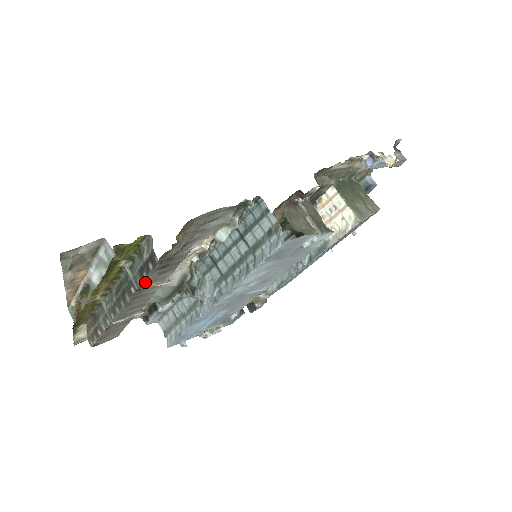
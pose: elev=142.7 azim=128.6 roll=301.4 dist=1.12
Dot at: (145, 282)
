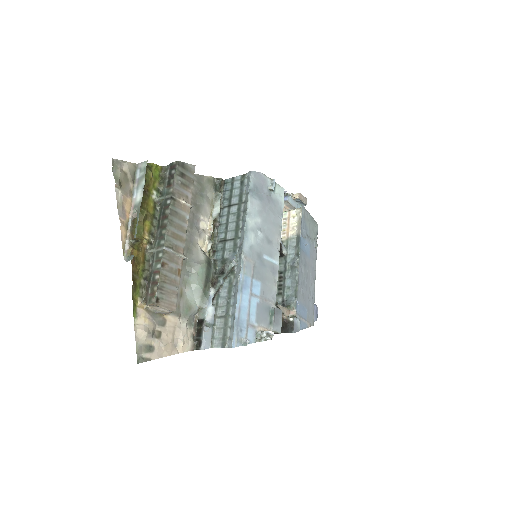
Dot at: (175, 189)
